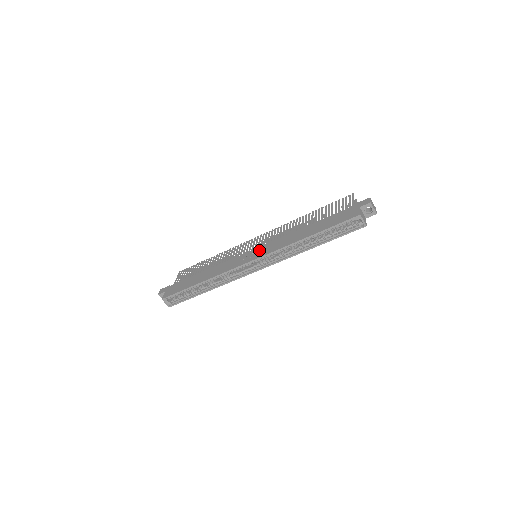
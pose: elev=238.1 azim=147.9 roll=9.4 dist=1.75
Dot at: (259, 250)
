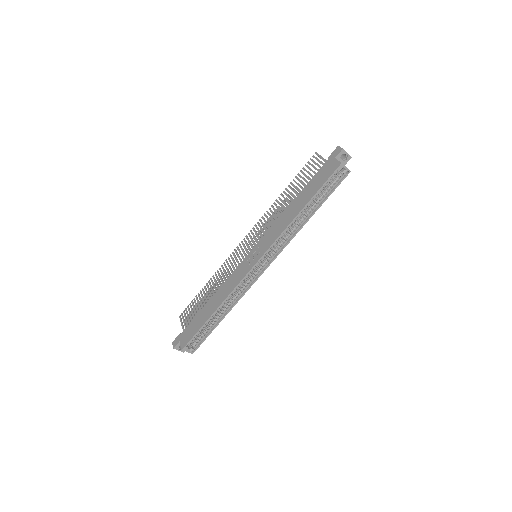
Dot at: (258, 248)
